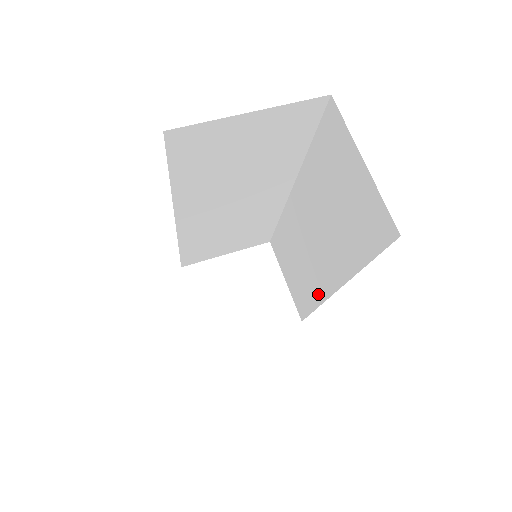
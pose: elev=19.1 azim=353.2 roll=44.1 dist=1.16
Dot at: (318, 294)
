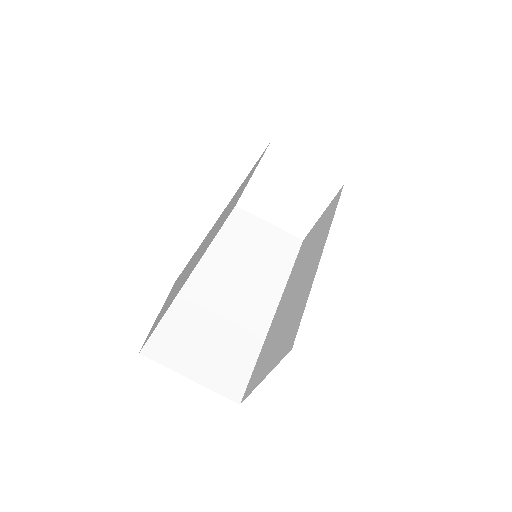
Dot at: occluded
